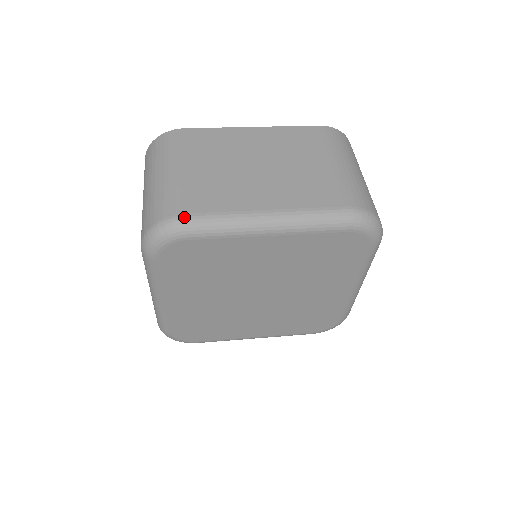
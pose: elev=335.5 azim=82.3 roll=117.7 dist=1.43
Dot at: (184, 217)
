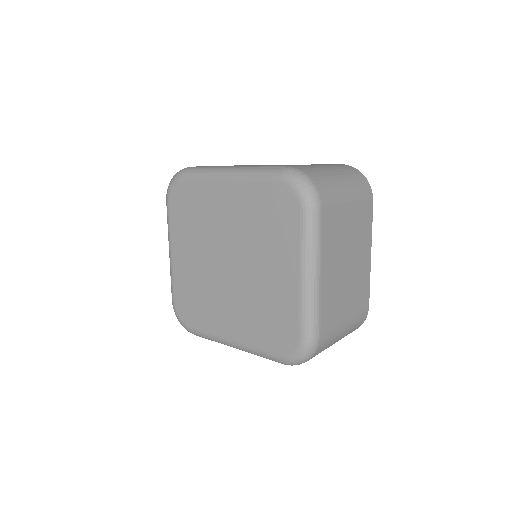
Dot at: (189, 167)
